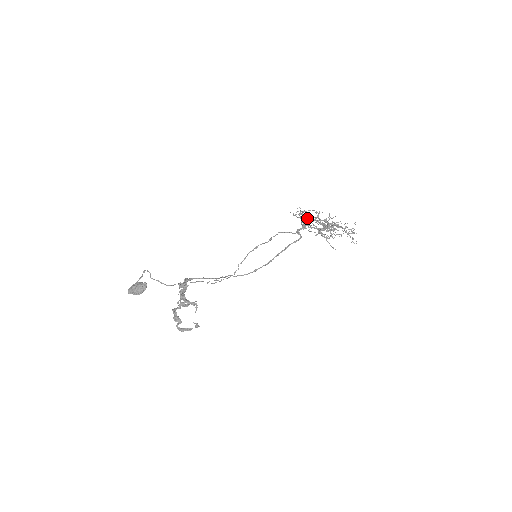
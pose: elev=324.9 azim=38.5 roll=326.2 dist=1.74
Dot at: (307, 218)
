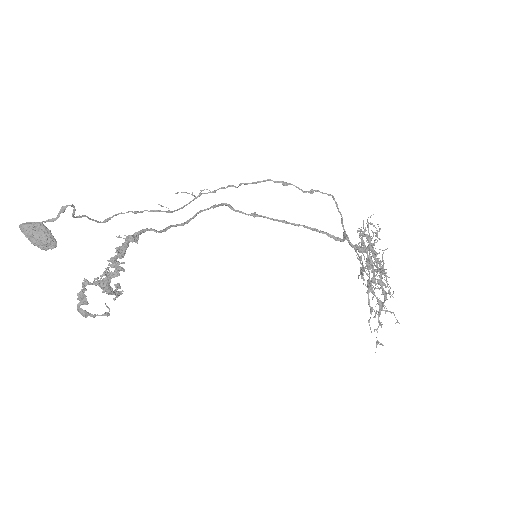
Dot at: occluded
